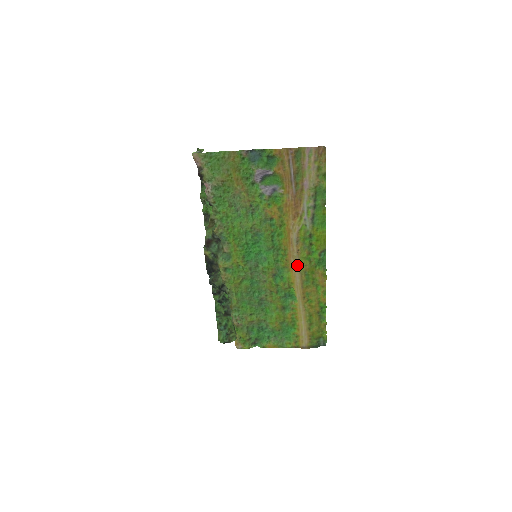
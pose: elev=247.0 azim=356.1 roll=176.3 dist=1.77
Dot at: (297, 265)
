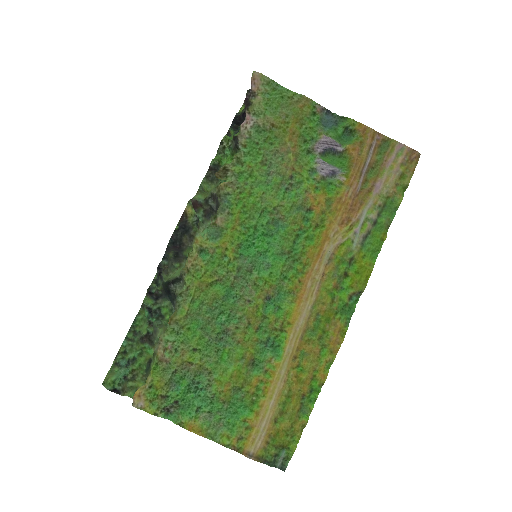
Dot at: (312, 296)
